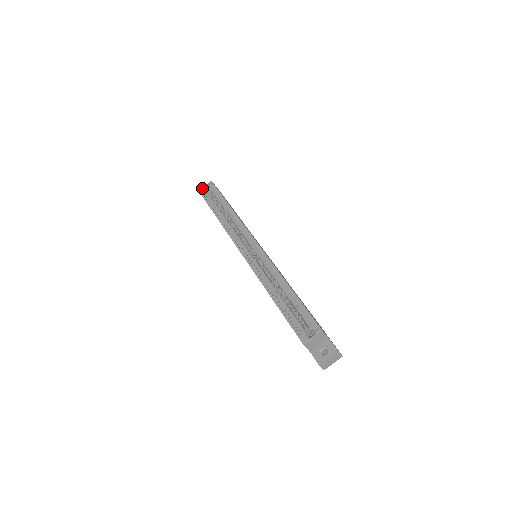
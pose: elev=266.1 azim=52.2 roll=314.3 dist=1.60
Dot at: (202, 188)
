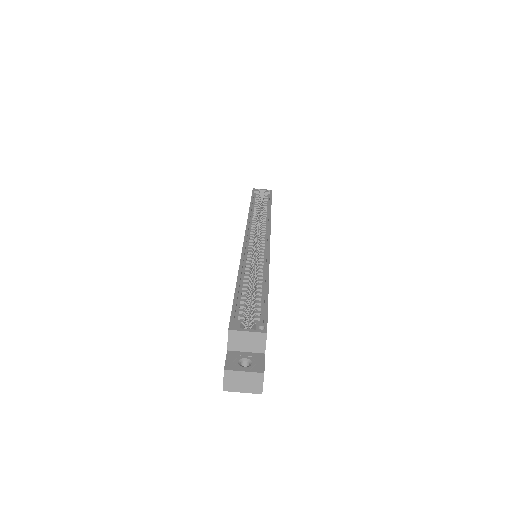
Dot at: occluded
